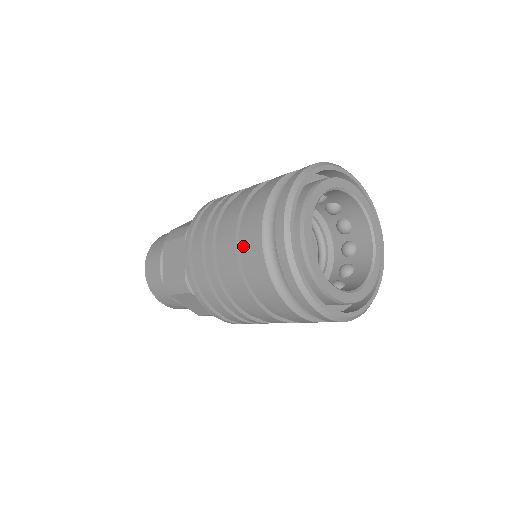
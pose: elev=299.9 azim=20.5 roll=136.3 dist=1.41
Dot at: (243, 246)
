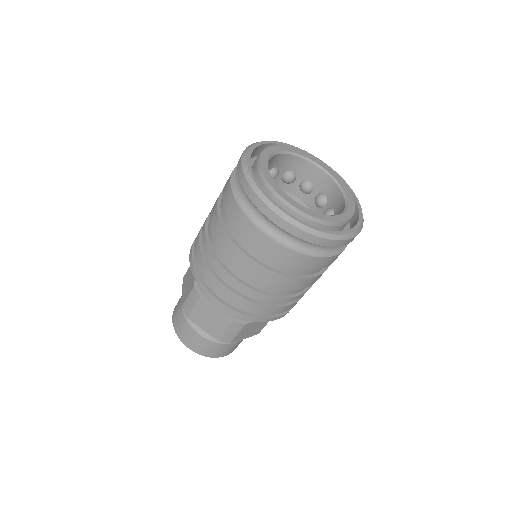
Dot at: (259, 256)
